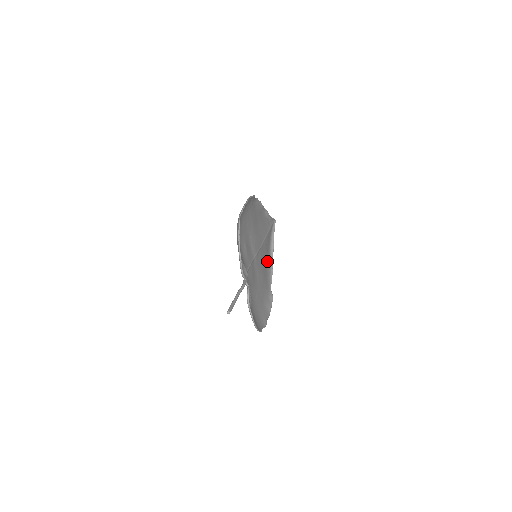
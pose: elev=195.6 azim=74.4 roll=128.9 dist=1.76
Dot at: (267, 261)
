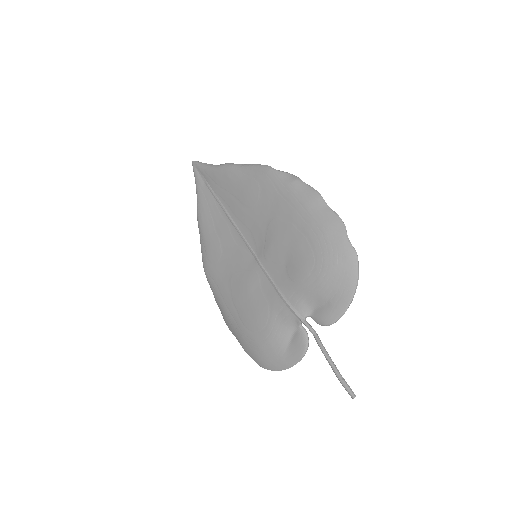
Dot at: (208, 237)
